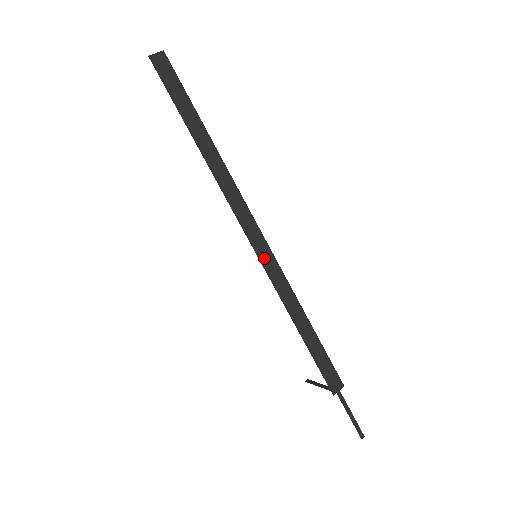
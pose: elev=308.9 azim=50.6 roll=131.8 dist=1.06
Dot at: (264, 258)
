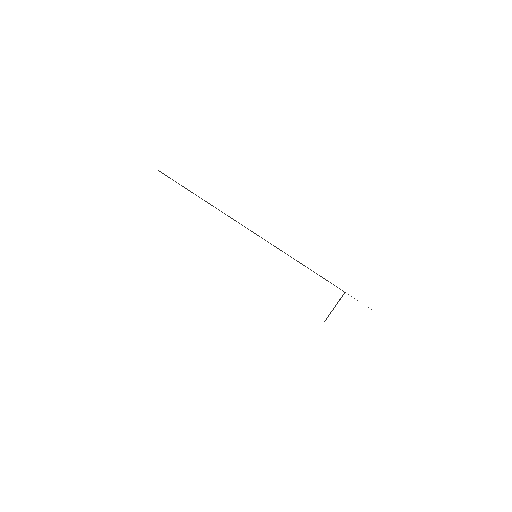
Dot at: (267, 241)
